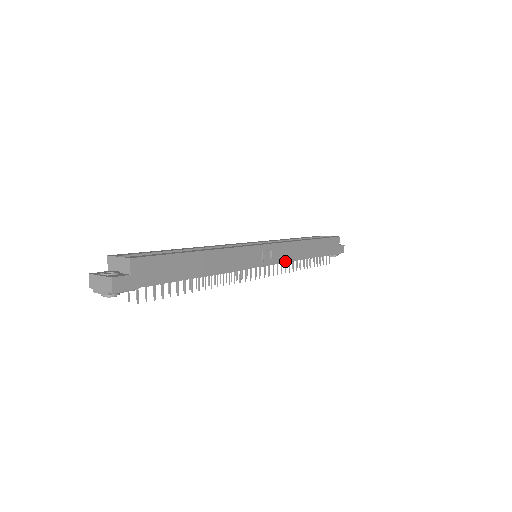
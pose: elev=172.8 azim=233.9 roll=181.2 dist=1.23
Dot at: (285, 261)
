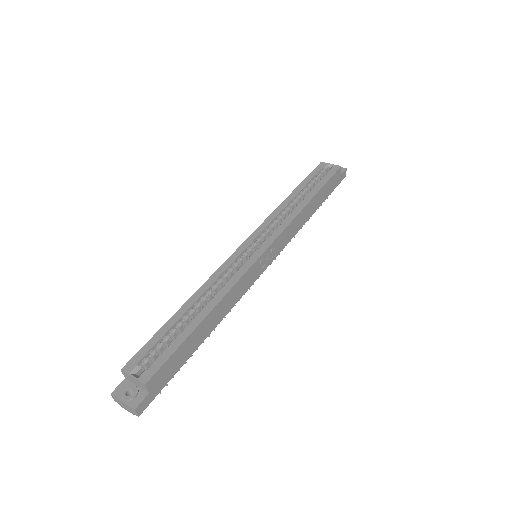
Dot at: (286, 244)
